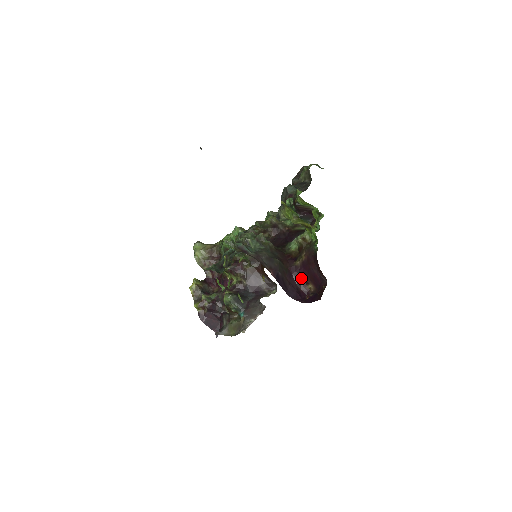
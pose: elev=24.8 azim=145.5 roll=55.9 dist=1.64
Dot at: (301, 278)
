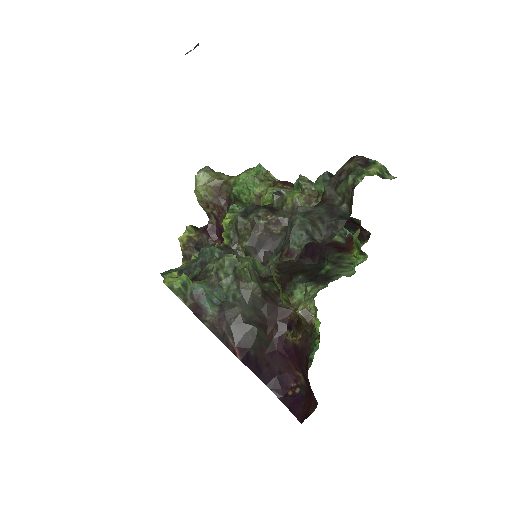
Dot at: (289, 360)
